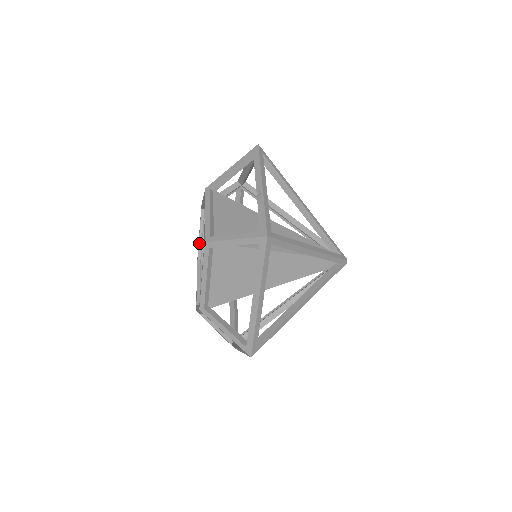
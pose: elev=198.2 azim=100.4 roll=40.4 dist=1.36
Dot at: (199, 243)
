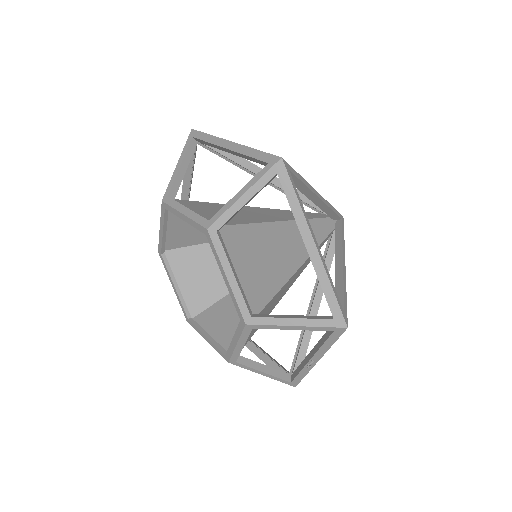
Dot at: (178, 216)
